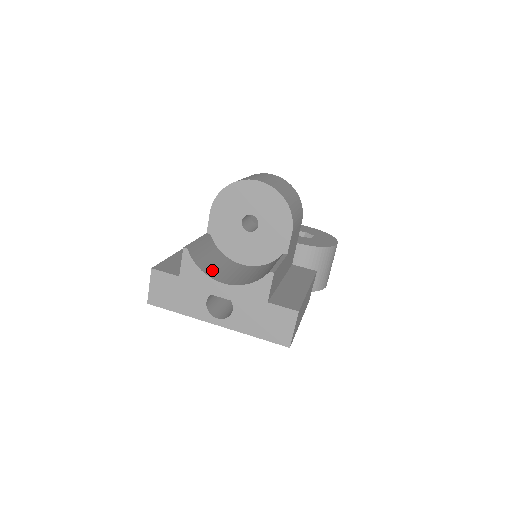
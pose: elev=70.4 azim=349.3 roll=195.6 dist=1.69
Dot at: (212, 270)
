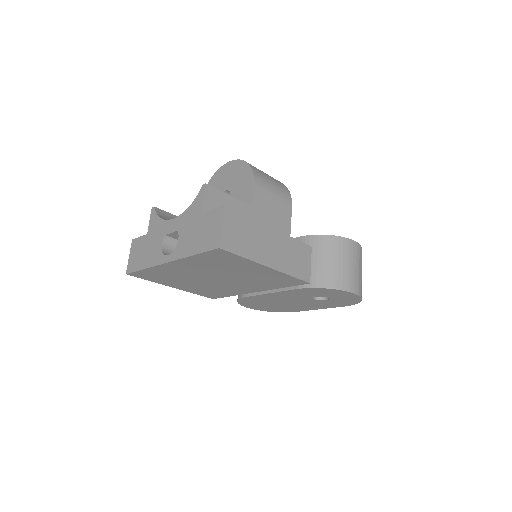
Dot at: occluded
